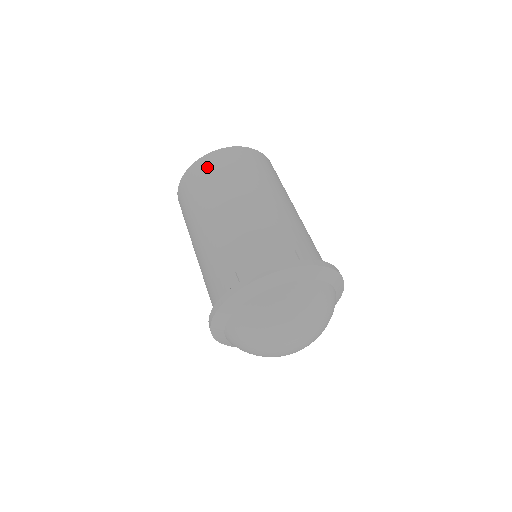
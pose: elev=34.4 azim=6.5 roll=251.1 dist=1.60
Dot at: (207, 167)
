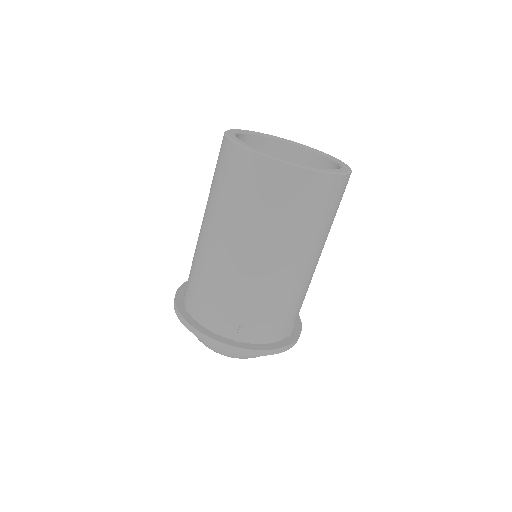
Dot at: (233, 167)
